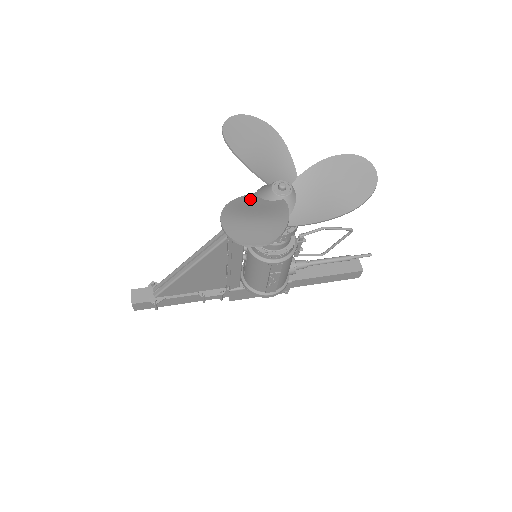
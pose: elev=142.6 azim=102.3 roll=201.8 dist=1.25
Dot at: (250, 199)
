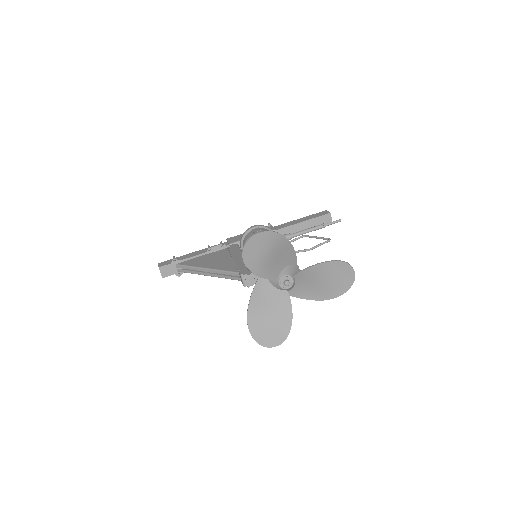
Dot at: (262, 286)
